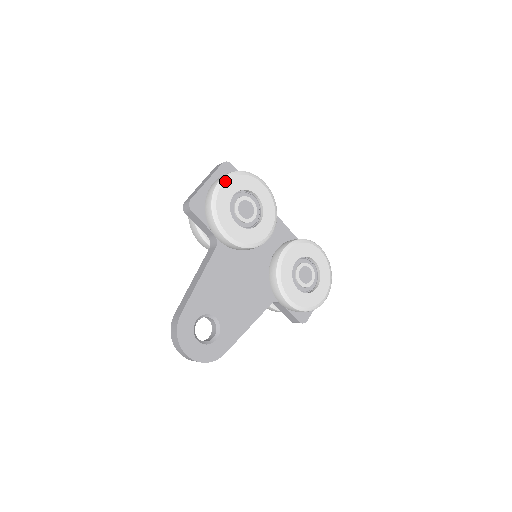
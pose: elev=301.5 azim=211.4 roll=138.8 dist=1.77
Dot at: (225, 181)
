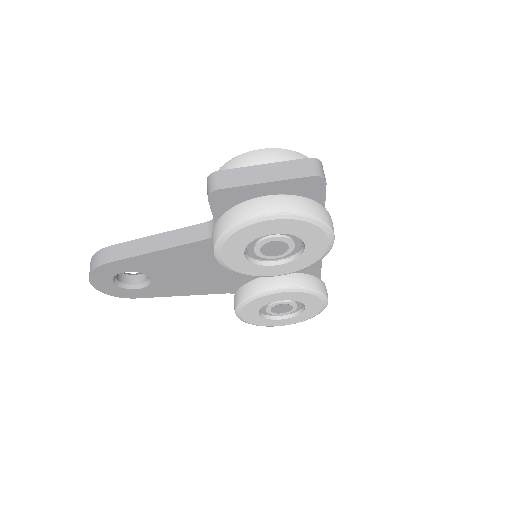
Dot at: (276, 219)
